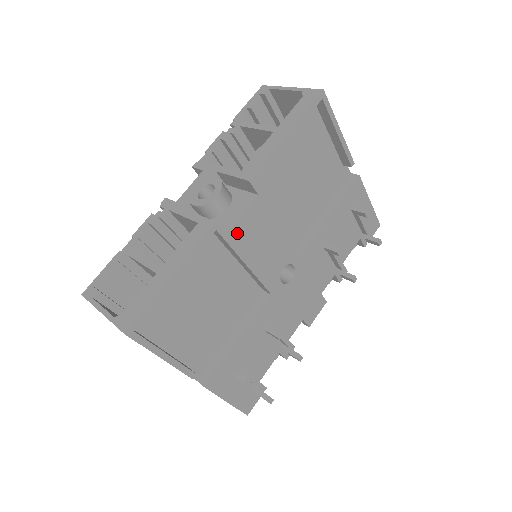
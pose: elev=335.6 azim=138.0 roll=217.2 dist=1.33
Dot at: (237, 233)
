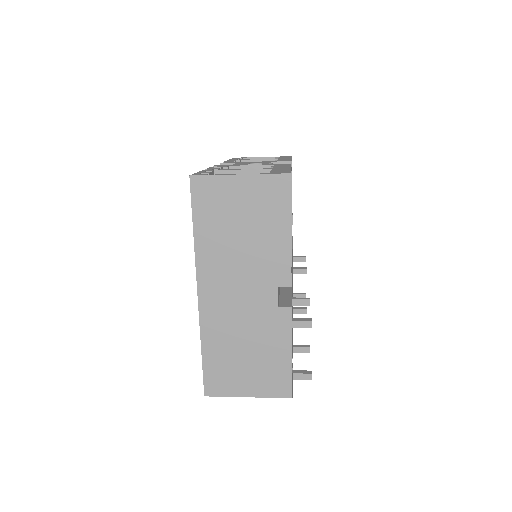
Dot at: occluded
